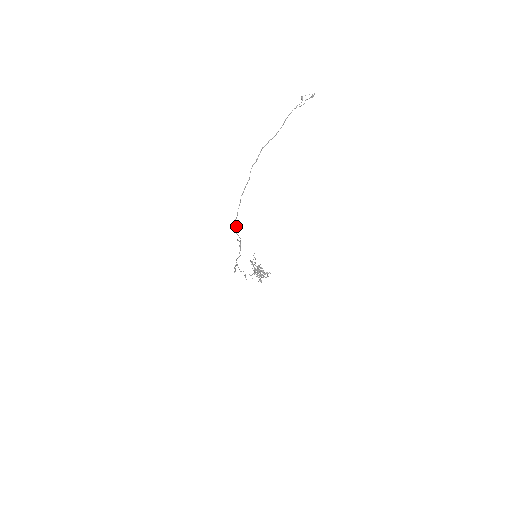
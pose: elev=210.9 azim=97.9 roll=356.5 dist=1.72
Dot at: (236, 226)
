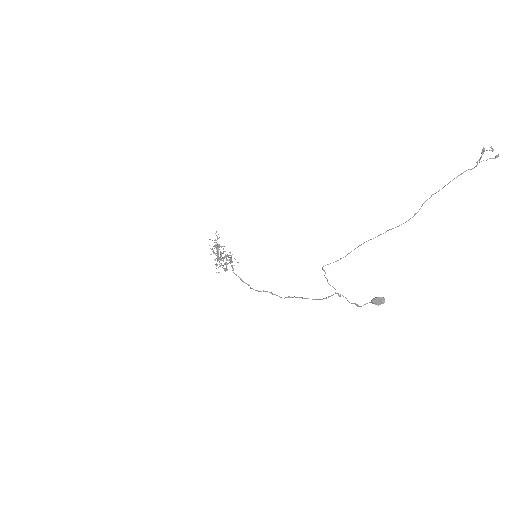
Dot at: occluded
